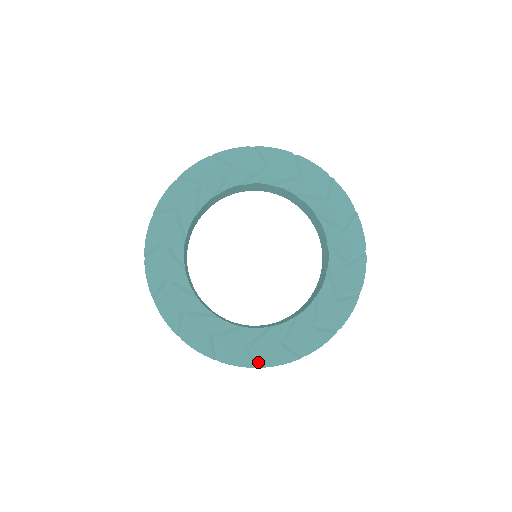
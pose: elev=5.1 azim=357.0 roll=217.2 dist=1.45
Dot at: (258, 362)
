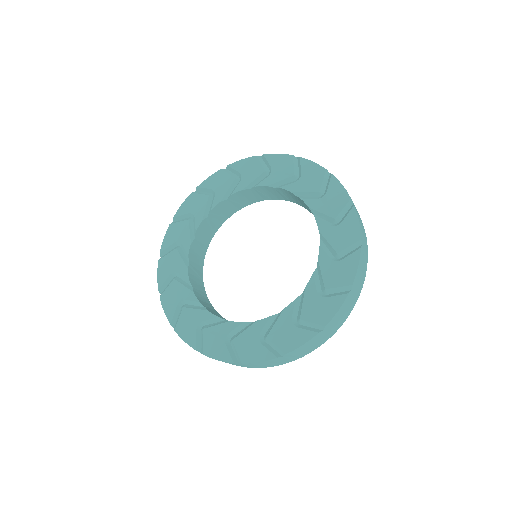
Dot at: (278, 352)
